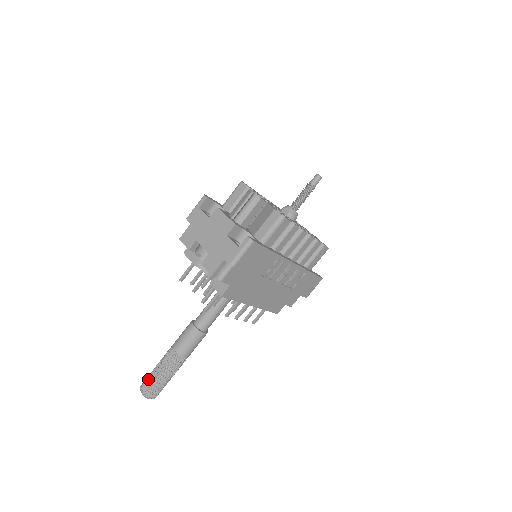
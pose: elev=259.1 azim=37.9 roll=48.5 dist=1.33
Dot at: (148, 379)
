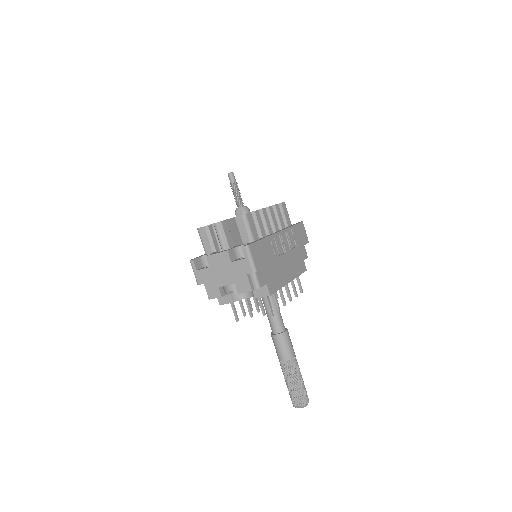
Dot at: (292, 396)
